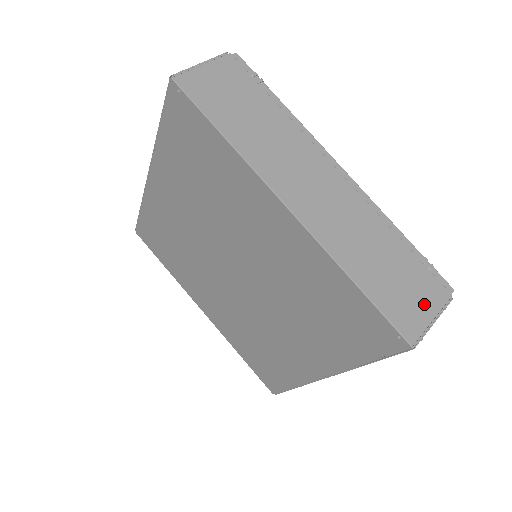
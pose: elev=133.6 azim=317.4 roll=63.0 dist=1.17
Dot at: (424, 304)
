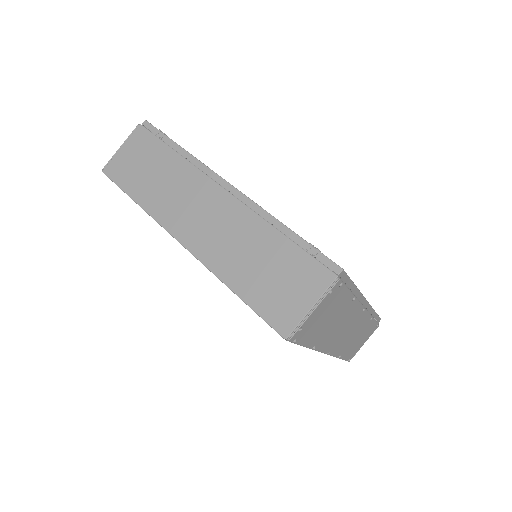
Dot at: (302, 294)
